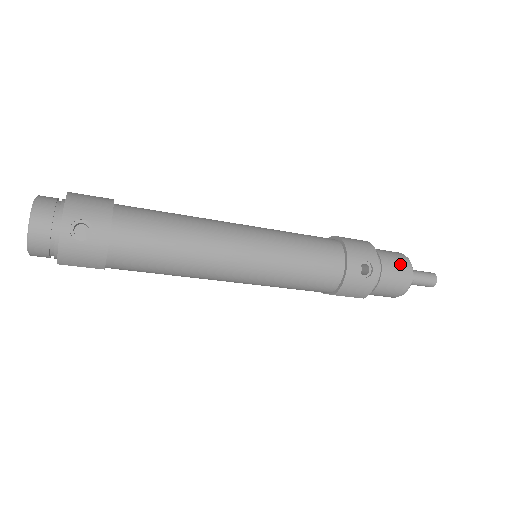
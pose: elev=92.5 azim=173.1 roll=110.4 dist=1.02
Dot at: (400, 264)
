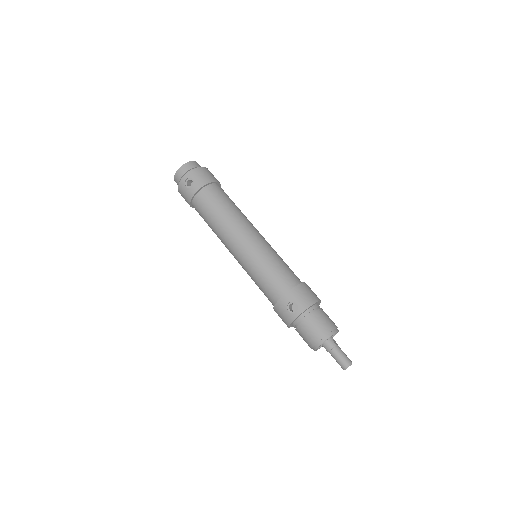
Dot at: (321, 328)
